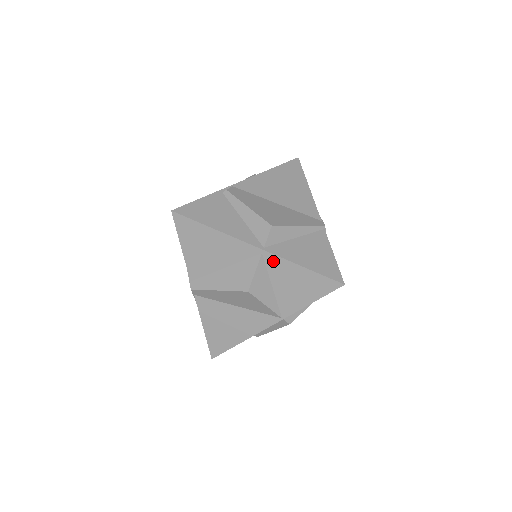
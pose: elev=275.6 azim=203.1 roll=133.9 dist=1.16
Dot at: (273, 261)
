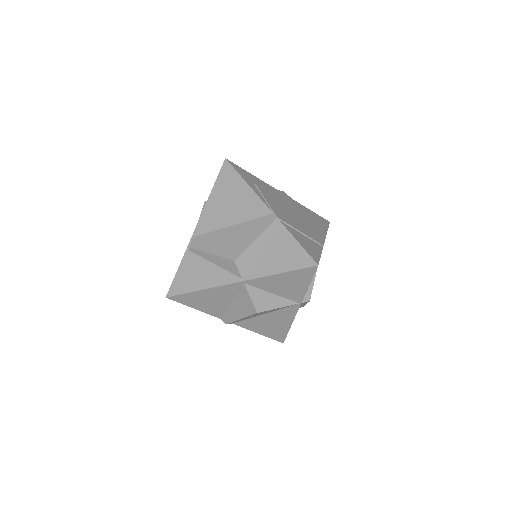
Dot at: (256, 282)
